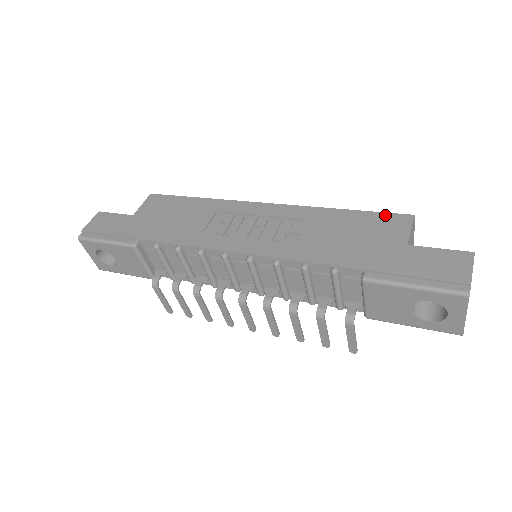
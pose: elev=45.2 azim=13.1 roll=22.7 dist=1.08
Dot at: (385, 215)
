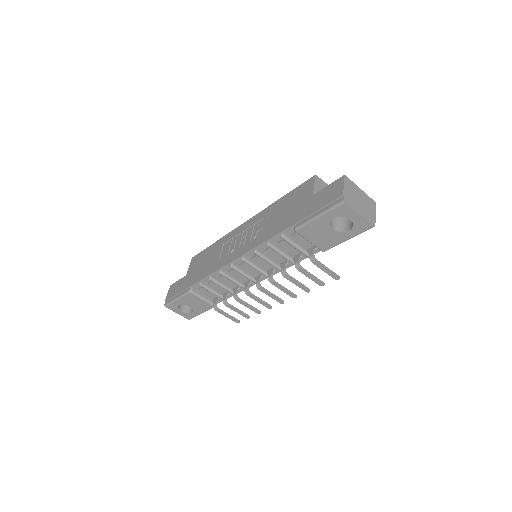
Dot at: (301, 186)
